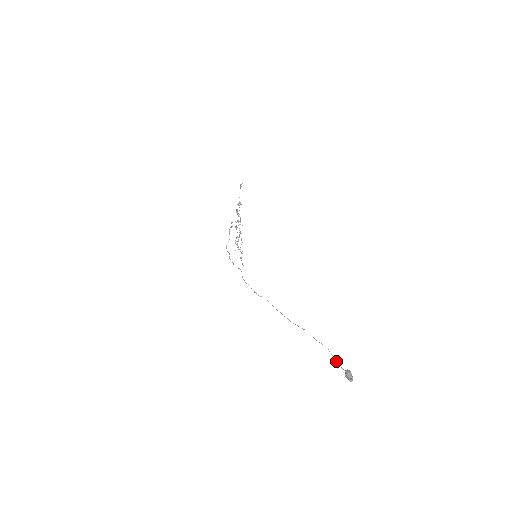
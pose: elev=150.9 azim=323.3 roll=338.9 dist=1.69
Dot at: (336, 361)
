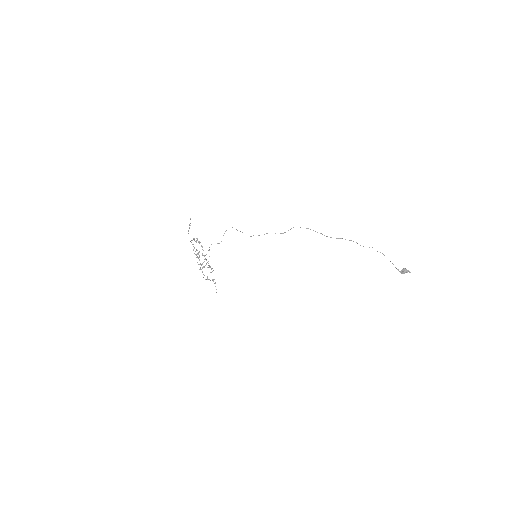
Dot at: occluded
